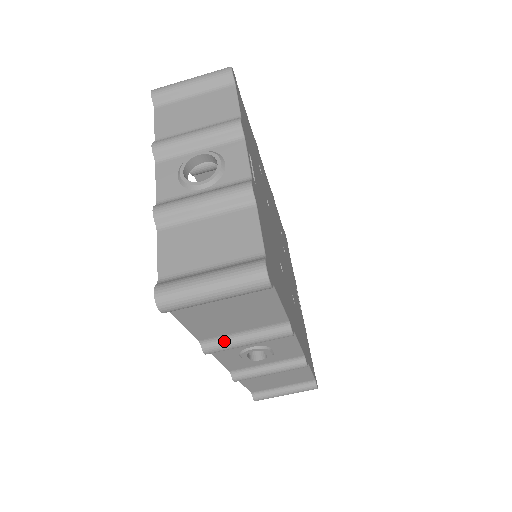
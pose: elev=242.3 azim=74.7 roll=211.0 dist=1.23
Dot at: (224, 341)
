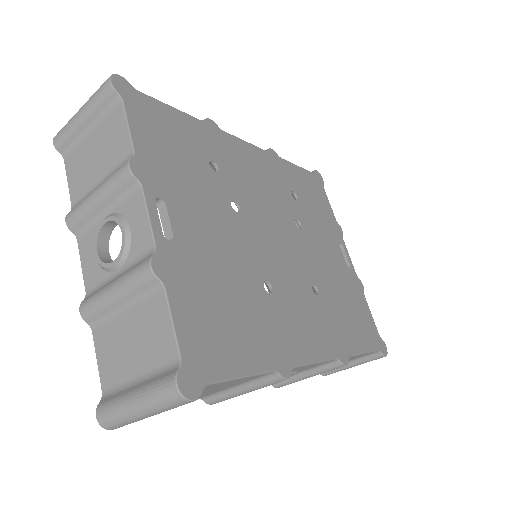
Dot at: (222, 395)
